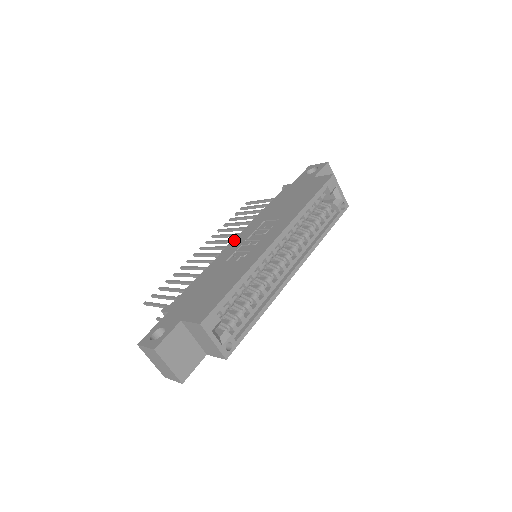
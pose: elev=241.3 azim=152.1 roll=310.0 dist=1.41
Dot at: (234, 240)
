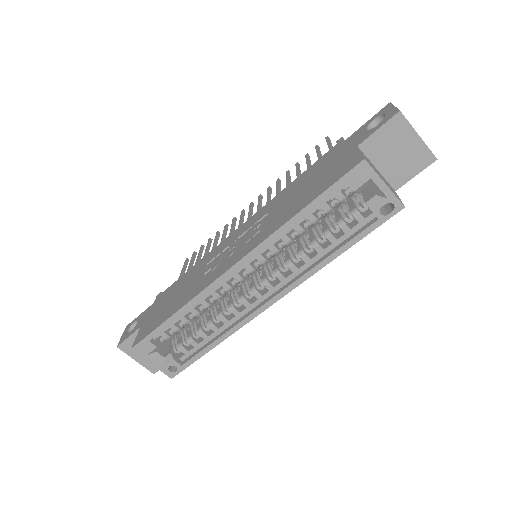
Dot at: (238, 228)
